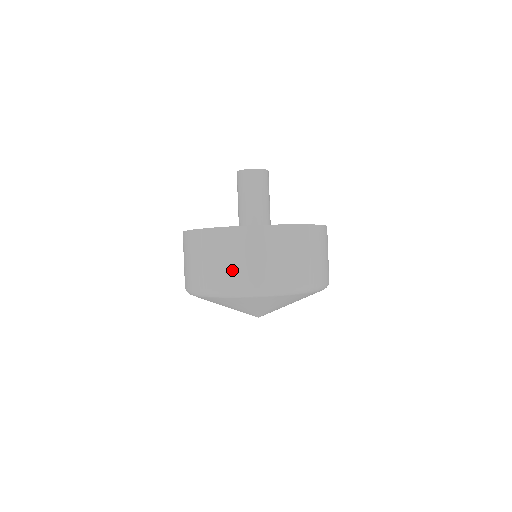
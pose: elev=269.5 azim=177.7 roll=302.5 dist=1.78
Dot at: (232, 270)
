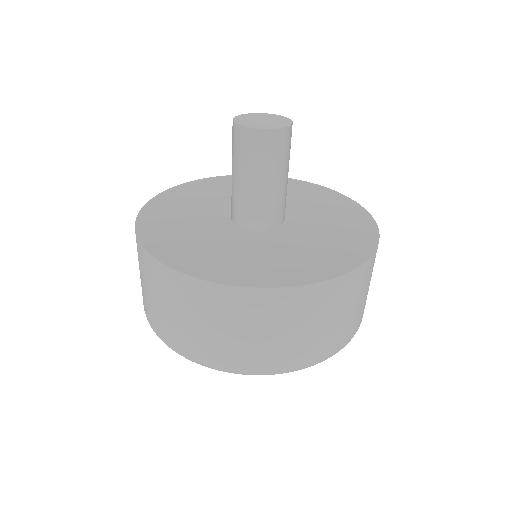
Dot at: (287, 346)
